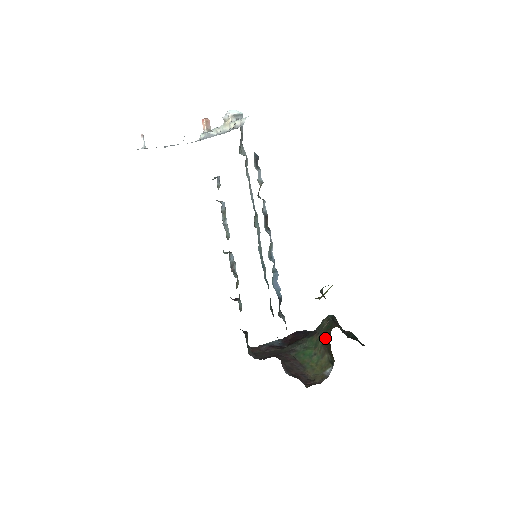
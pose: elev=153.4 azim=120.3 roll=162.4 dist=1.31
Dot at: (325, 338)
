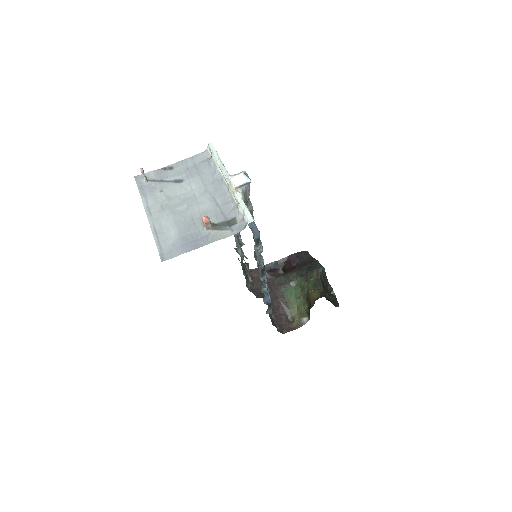
Dot at: (308, 297)
